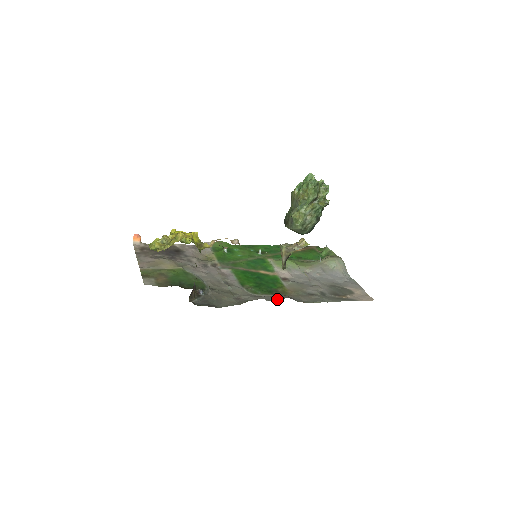
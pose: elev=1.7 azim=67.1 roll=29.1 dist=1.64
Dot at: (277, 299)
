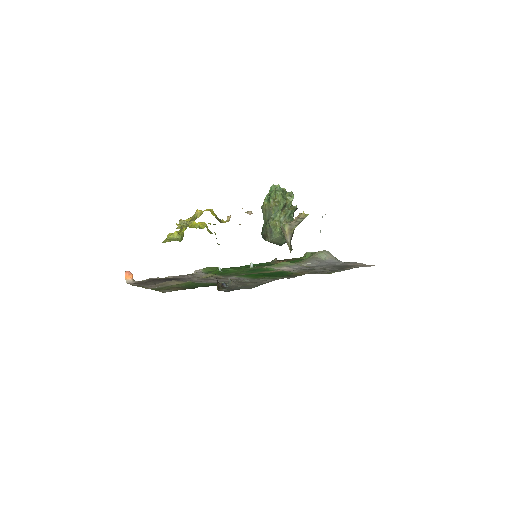
Dot at: occluded
